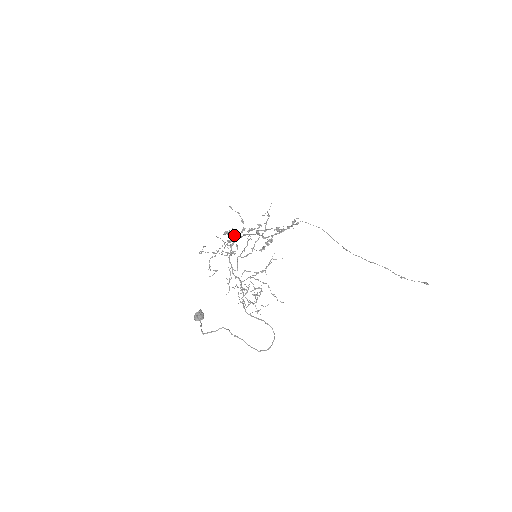
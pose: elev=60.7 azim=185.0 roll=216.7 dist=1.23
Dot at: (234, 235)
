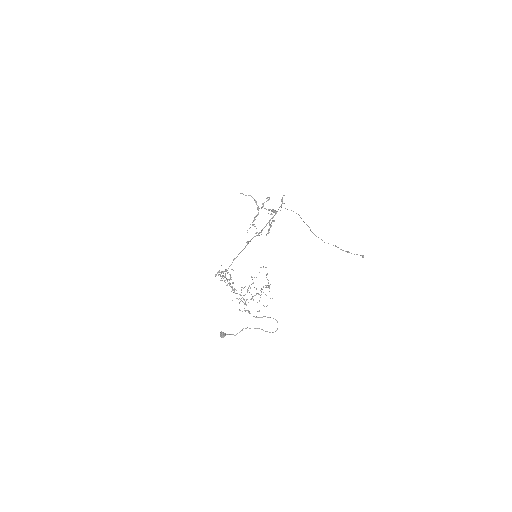
Dot at: (222, 272)
